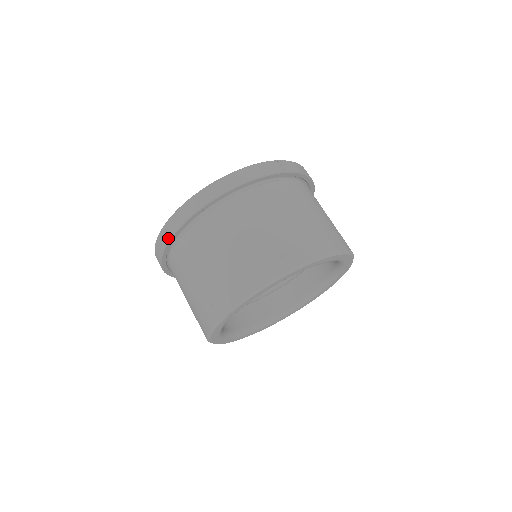
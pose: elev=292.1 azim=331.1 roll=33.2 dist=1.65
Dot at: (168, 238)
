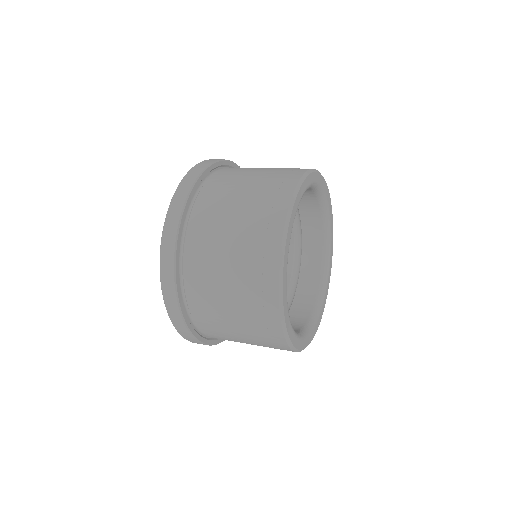
Dot at: (224, 159)
